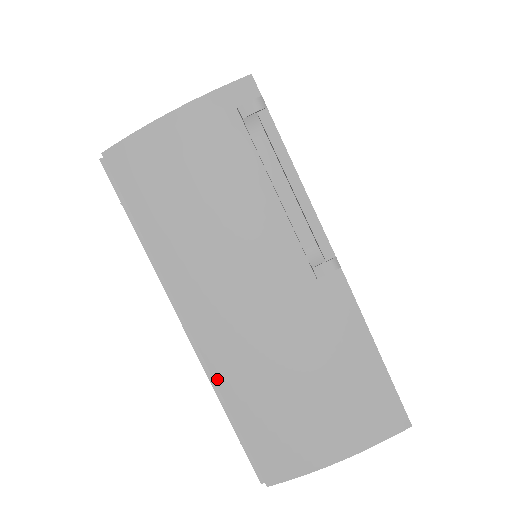
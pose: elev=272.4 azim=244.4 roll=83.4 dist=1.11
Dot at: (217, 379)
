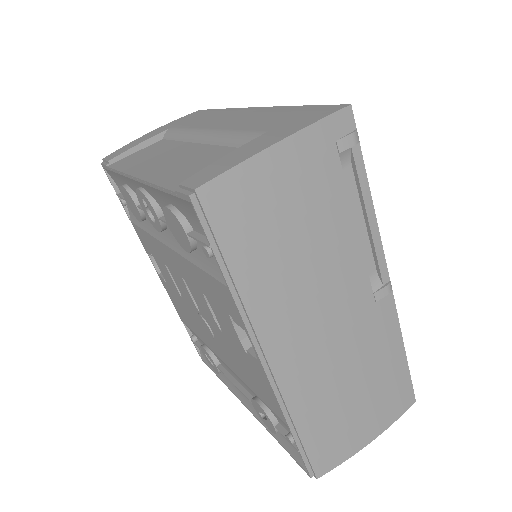
Dot at: (289, 405)
